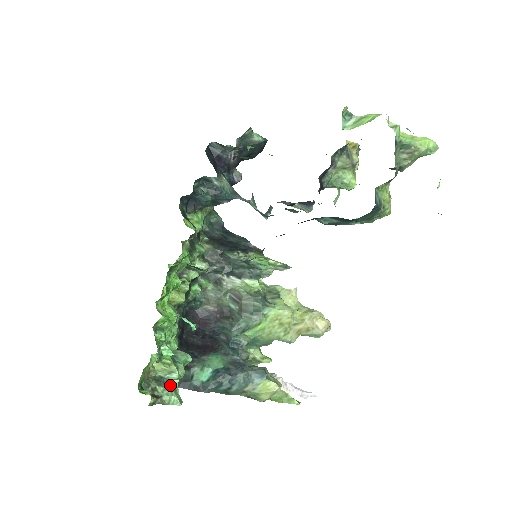
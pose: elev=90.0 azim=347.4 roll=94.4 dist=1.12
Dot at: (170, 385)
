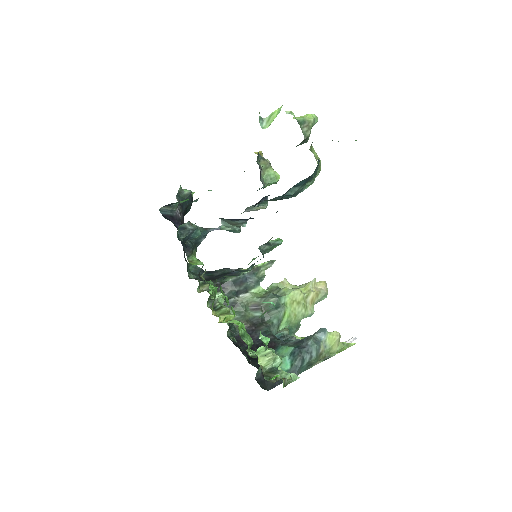
Dot at: occluded
